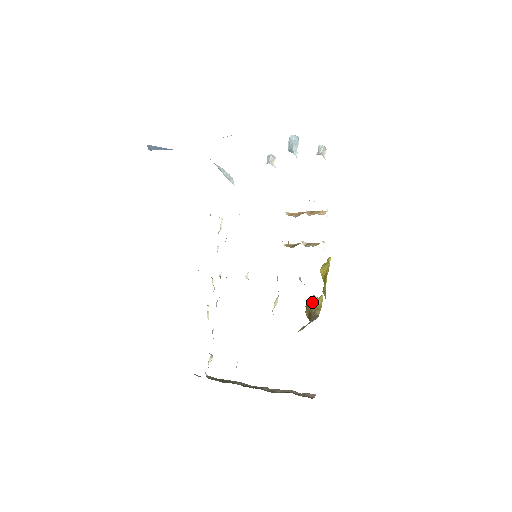
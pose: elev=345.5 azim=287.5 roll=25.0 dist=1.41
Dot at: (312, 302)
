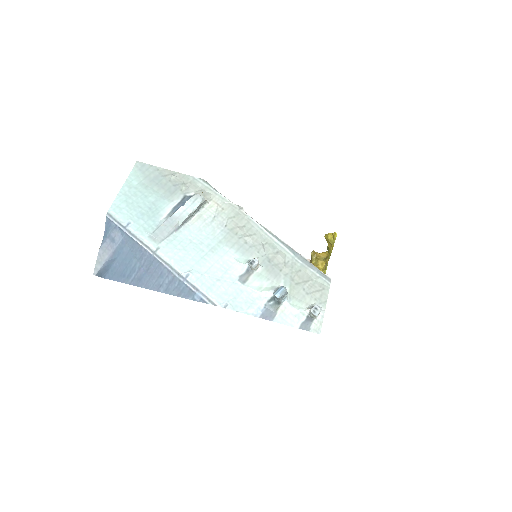
Dot at: occluded
